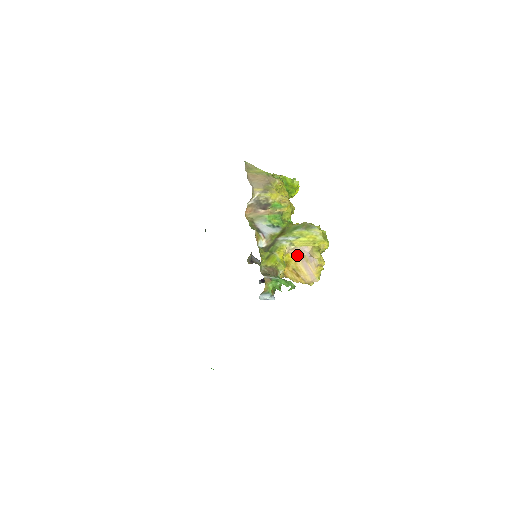
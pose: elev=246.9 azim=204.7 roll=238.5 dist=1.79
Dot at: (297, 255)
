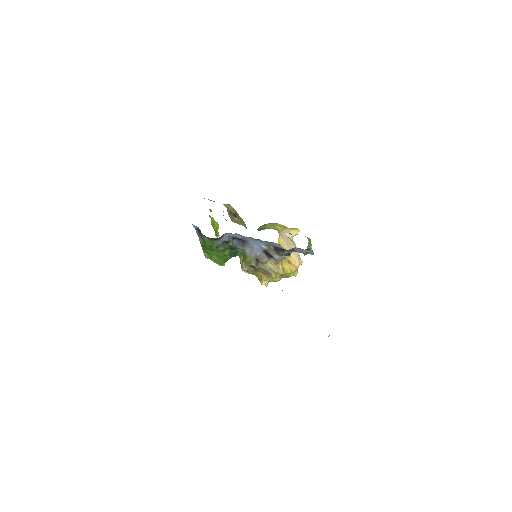
Dot at: (283, 240)
